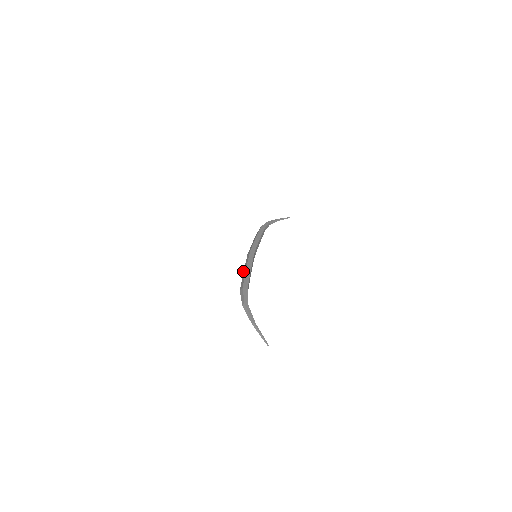
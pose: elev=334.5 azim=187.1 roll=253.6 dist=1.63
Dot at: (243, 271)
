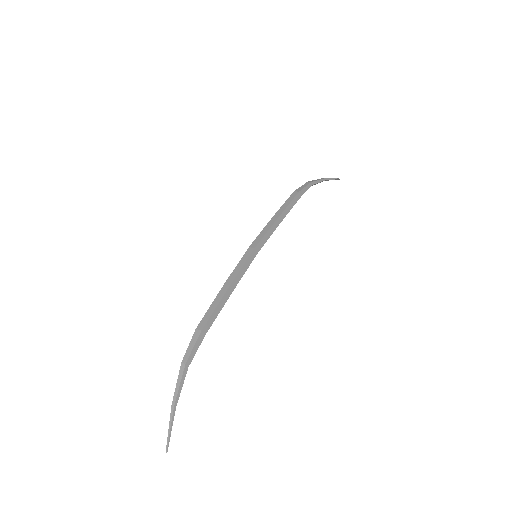
Dot at: (223, 285)
